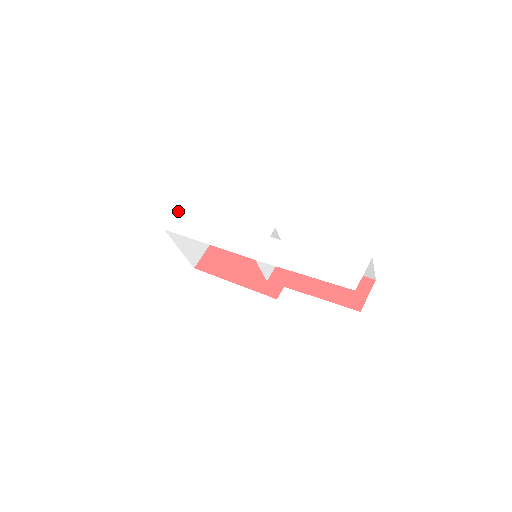
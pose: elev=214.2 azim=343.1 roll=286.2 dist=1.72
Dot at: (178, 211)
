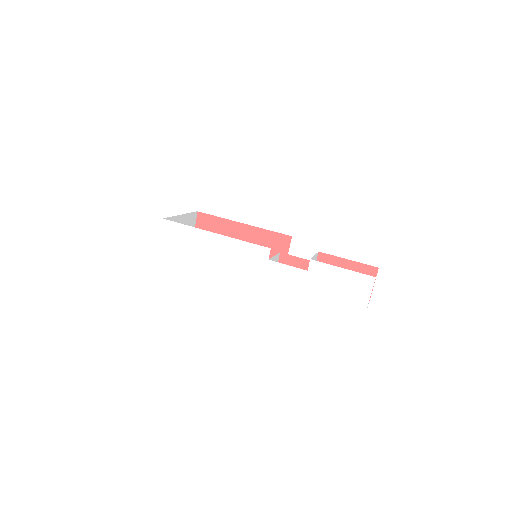
Dot at: (161, 234)
